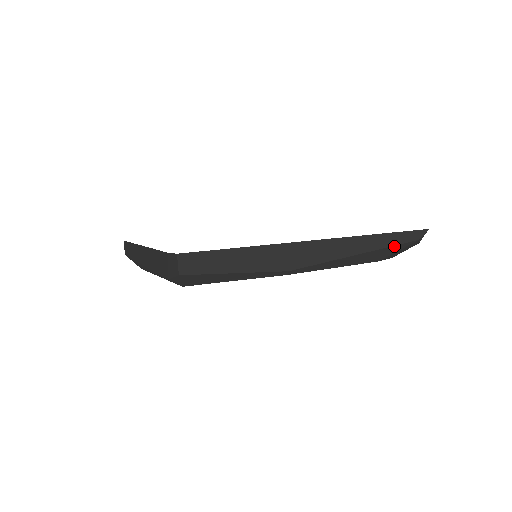
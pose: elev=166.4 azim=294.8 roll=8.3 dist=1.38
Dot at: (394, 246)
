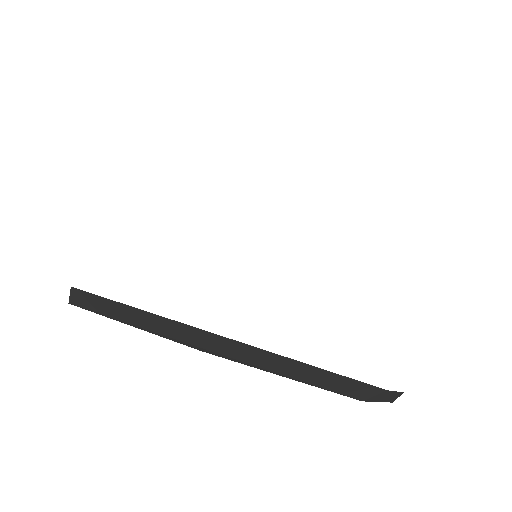
Dot at: occluded
